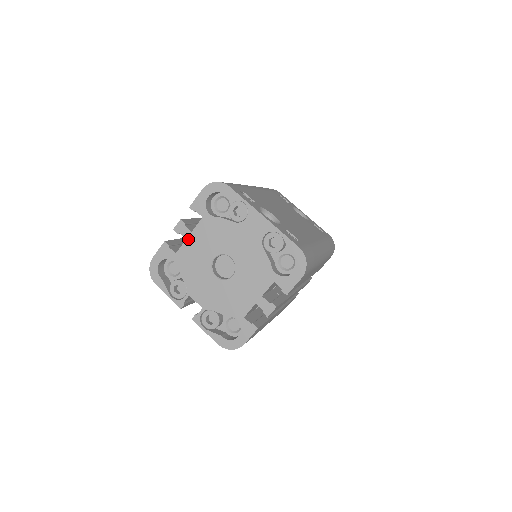
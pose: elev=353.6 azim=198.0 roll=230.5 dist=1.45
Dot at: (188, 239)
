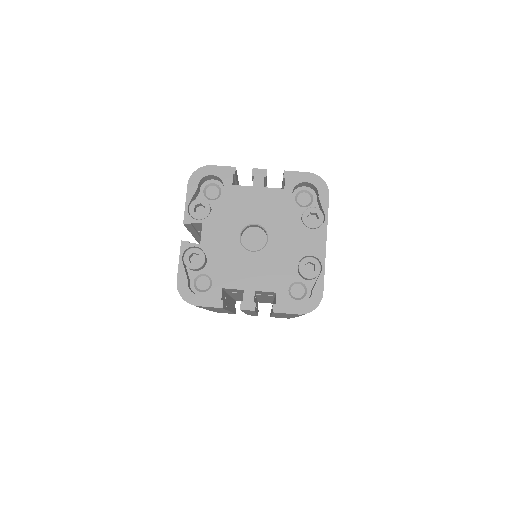
Dot at: (255, 188)
